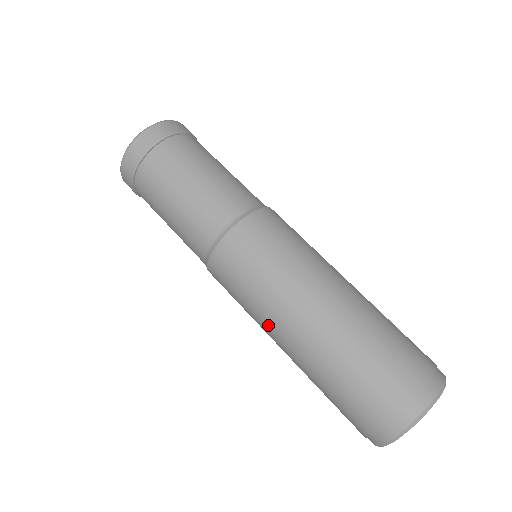
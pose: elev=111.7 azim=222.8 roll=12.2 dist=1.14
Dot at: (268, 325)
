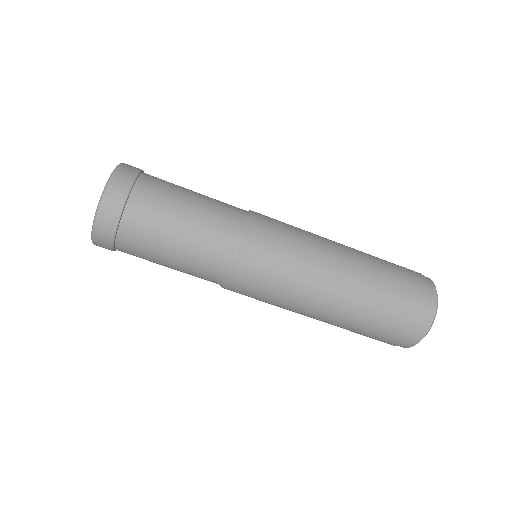
Dot at: occluded
